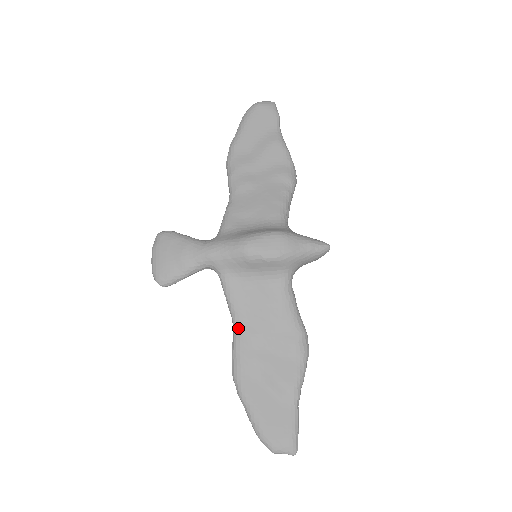
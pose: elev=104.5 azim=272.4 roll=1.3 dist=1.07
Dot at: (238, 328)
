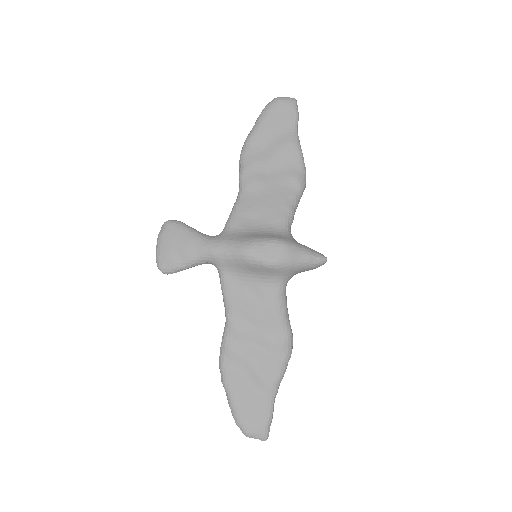
Dot at: (230, 322)
